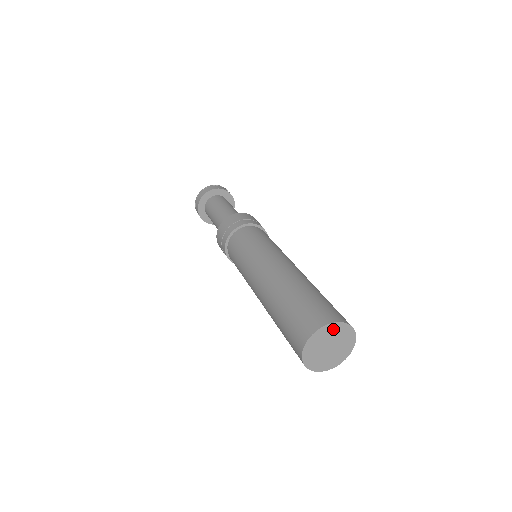
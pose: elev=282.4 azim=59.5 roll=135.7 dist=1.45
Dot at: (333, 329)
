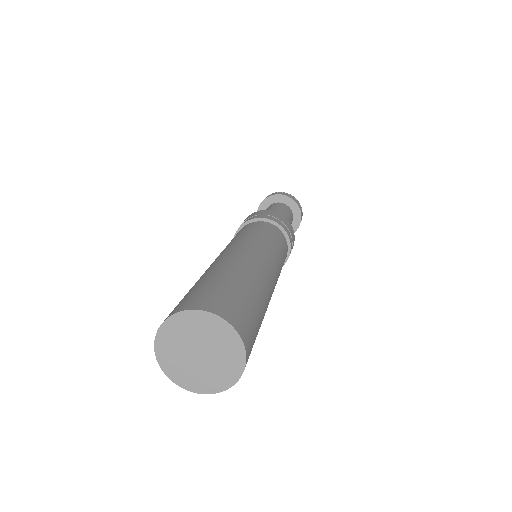
Dot at: (215, 327)
